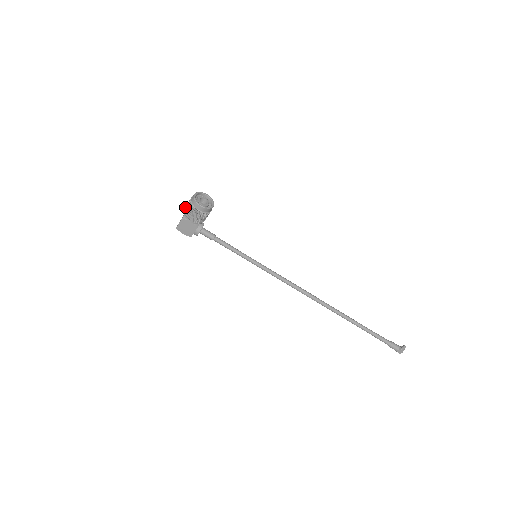
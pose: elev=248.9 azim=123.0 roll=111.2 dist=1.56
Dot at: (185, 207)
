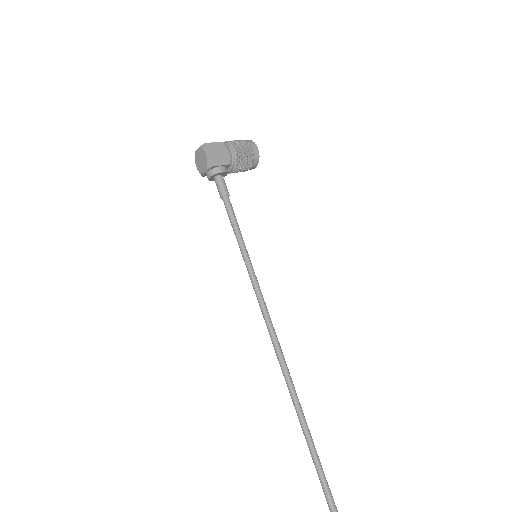
Dot at: occluded
